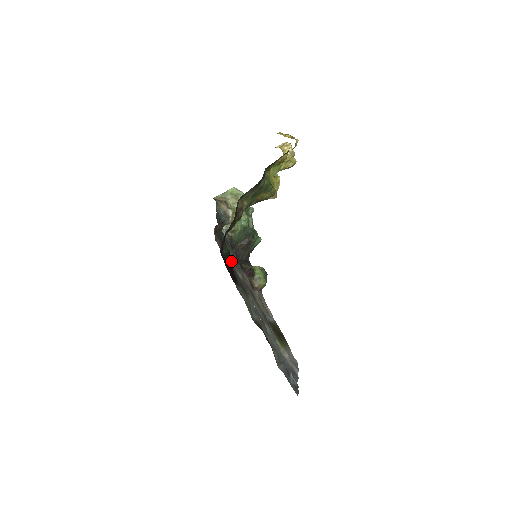
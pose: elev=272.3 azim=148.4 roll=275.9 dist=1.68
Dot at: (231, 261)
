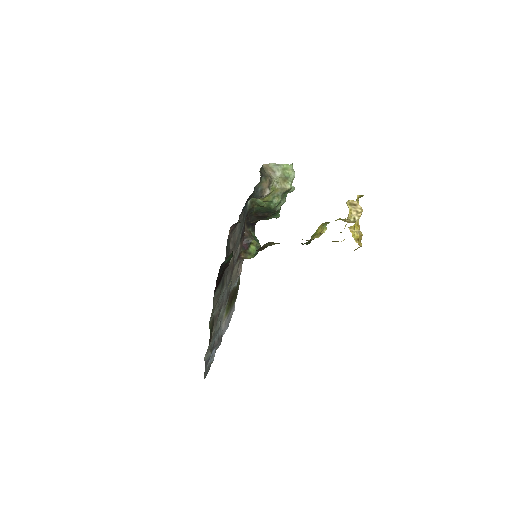
Dot at: (227, 266)
